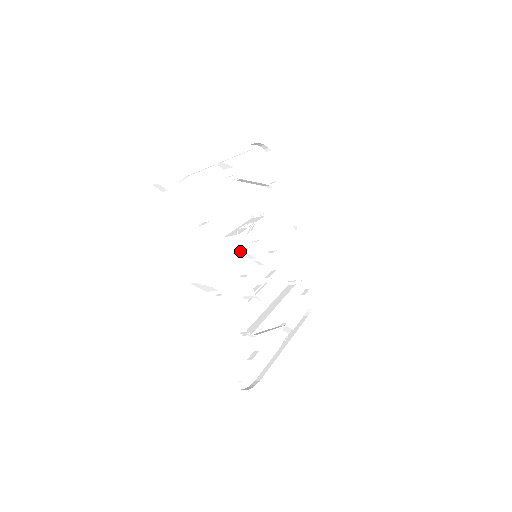
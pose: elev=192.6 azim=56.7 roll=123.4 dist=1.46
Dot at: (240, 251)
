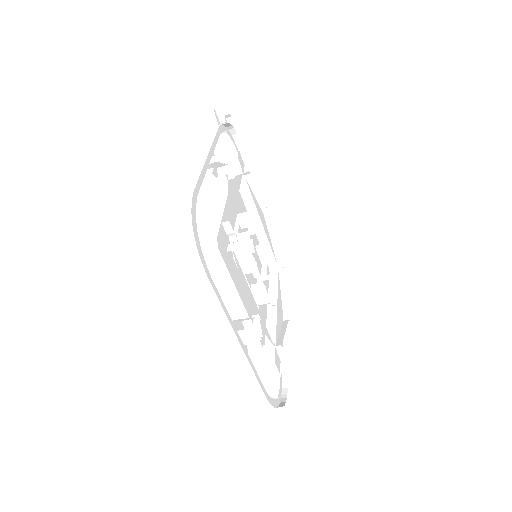
Dot at: occluded
